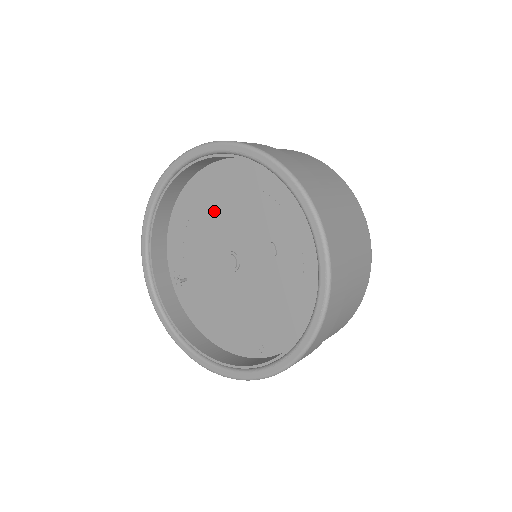
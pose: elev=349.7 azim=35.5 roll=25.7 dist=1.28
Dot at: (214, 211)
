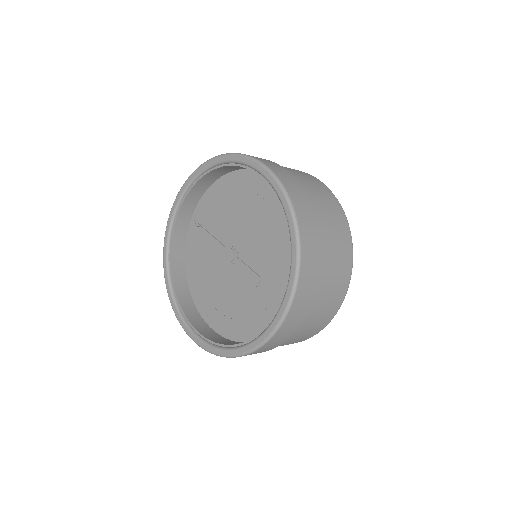
Dot at: (249, 209)
